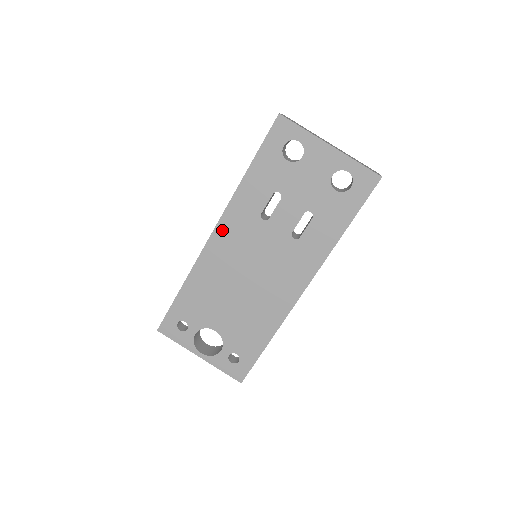
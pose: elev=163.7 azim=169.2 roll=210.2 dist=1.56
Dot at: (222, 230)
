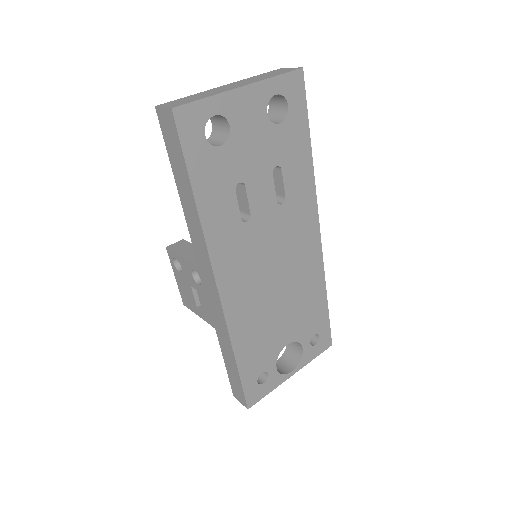
Dot at: (223, 275)
